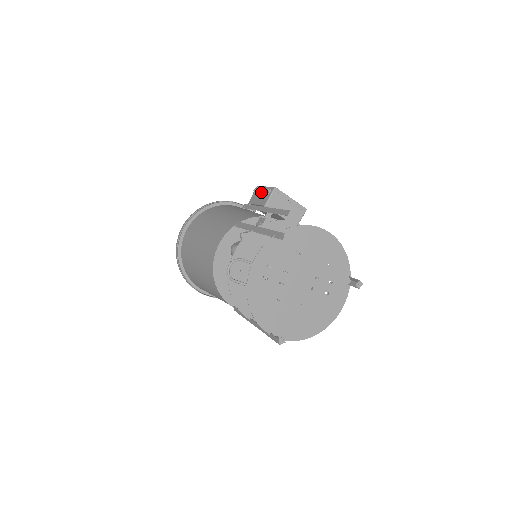
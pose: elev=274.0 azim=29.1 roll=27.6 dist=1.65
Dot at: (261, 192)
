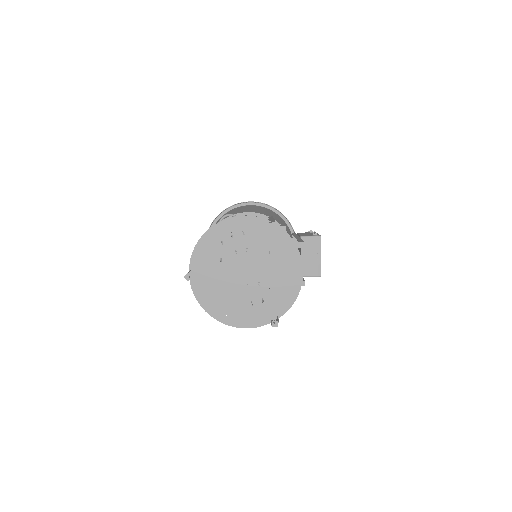
Dot at: (312, 233)
